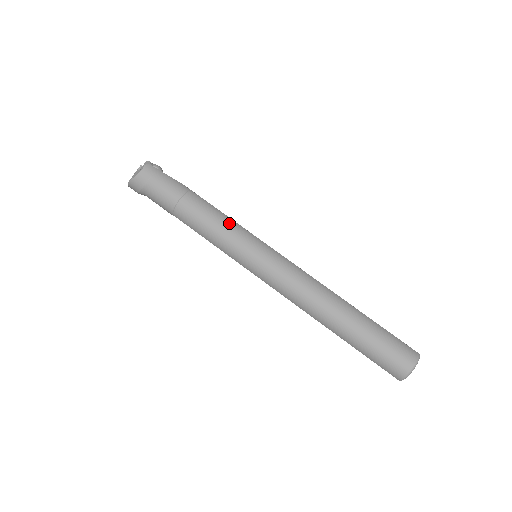
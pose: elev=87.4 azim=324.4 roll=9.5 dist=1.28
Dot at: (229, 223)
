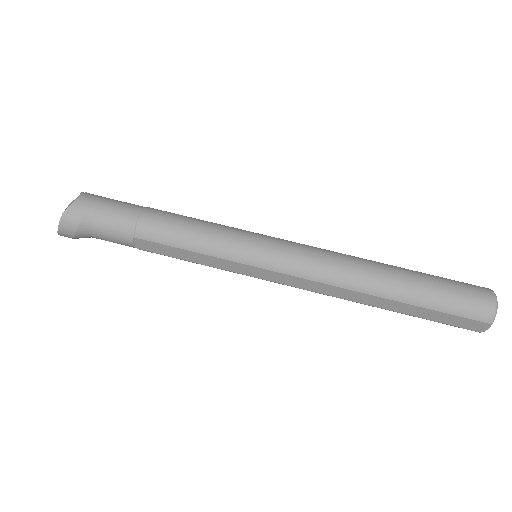
Dot at: (212, 223)
